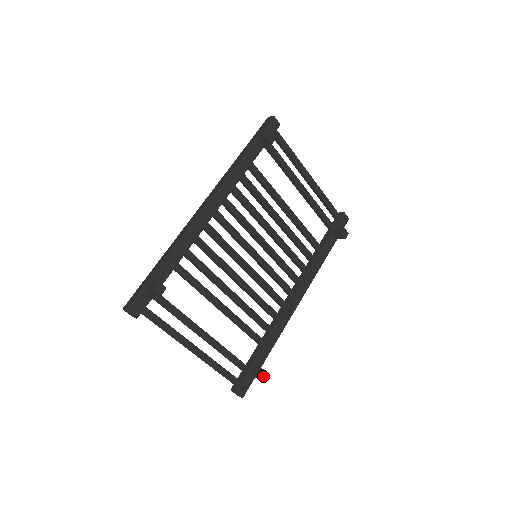
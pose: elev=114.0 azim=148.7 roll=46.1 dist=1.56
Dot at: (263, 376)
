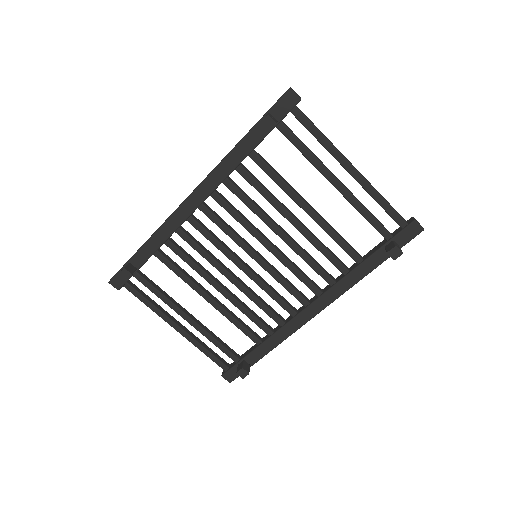
Dot at: (244, 375)
